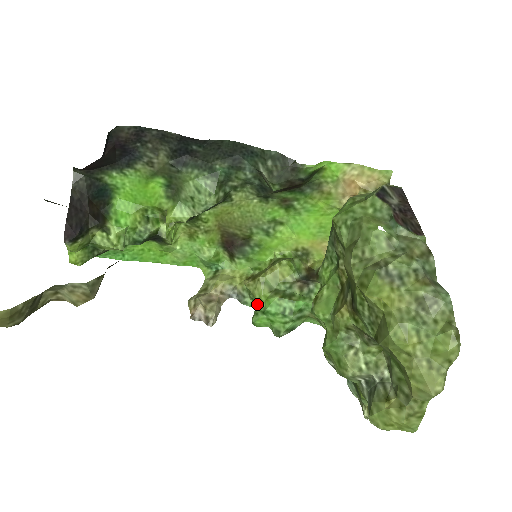
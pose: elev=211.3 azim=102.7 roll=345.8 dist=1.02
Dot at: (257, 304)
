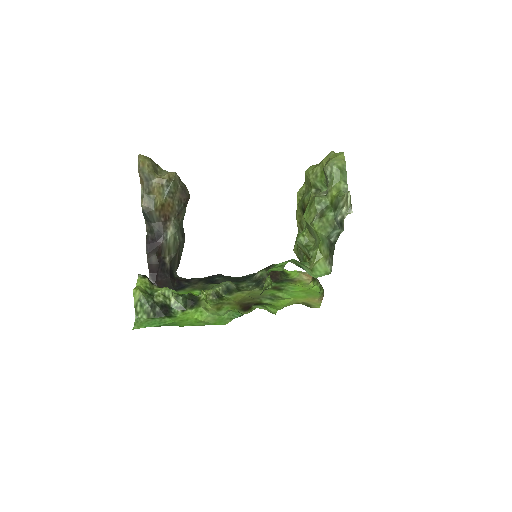
Dot at: (269, 275)
